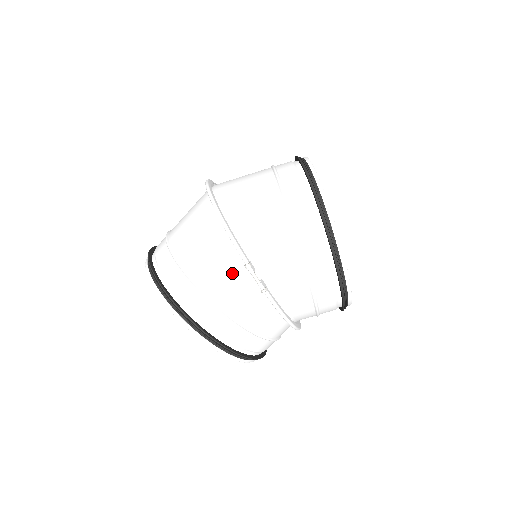
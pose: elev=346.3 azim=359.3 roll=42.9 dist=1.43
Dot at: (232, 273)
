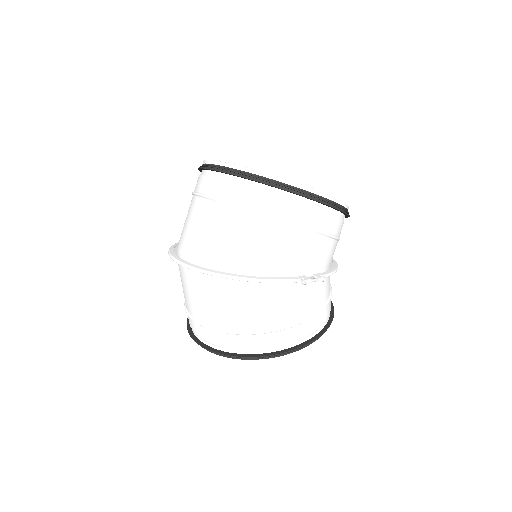
Dot at: (294, 296)
